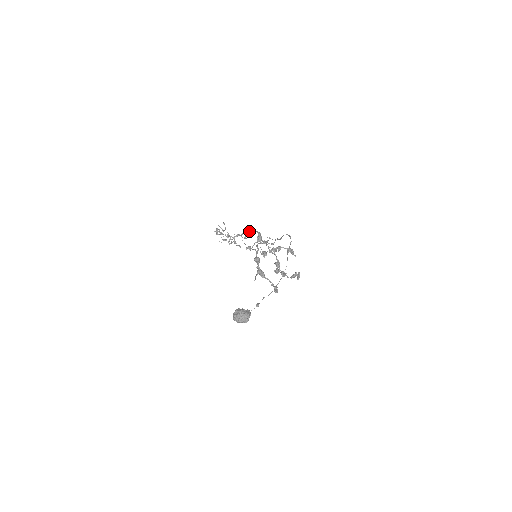
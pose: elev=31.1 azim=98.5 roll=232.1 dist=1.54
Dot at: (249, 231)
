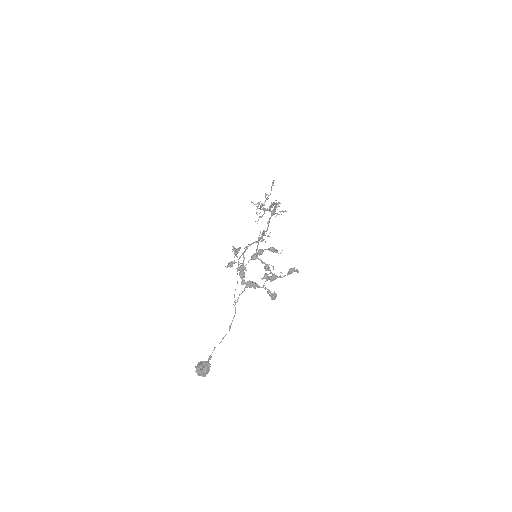
Dot at: (273, 203)
